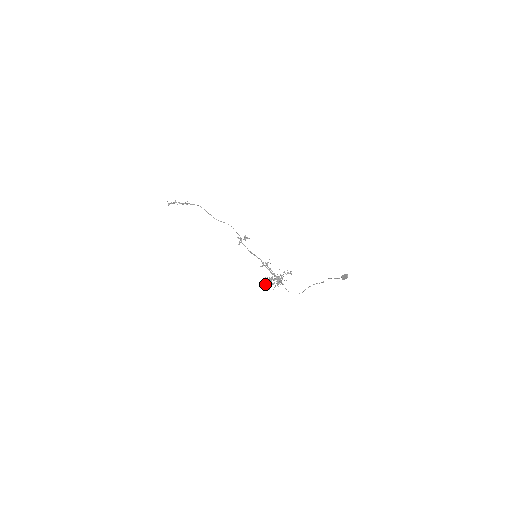
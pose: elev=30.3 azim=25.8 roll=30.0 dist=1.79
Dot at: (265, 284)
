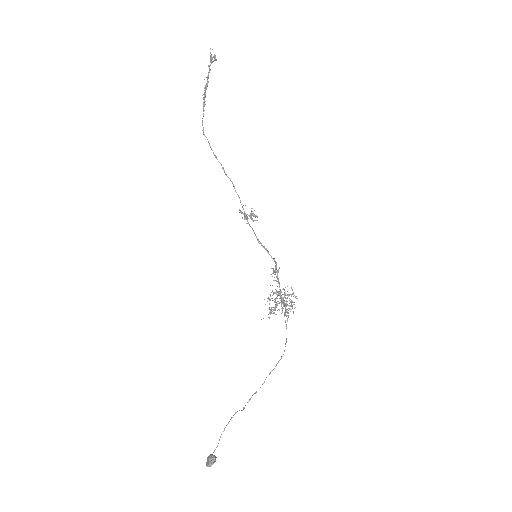
Dot at: (270, 294)
